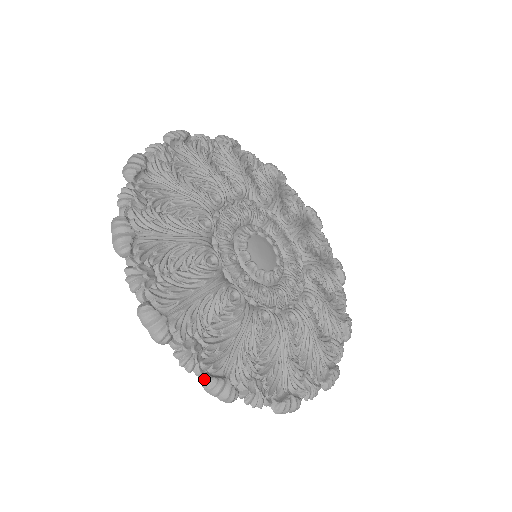
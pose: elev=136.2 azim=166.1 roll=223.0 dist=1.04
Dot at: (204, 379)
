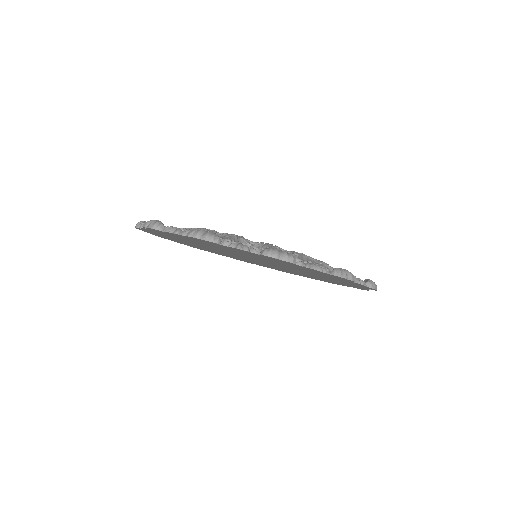
Dot at: (261, 252)
